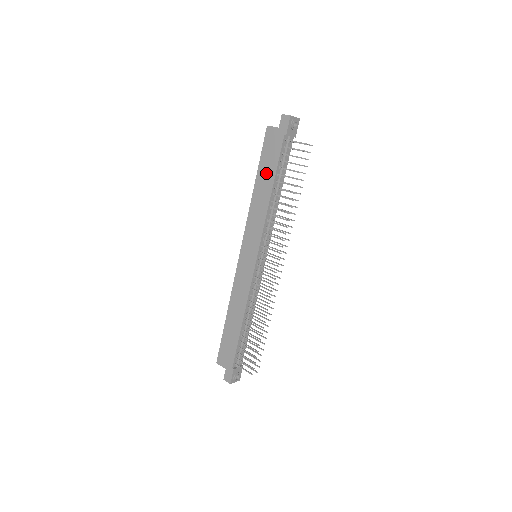
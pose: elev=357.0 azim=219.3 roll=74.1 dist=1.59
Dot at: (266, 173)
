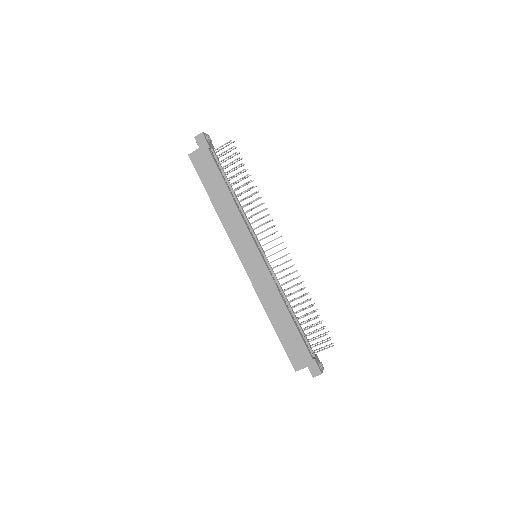
Dot at: (215, 187)
